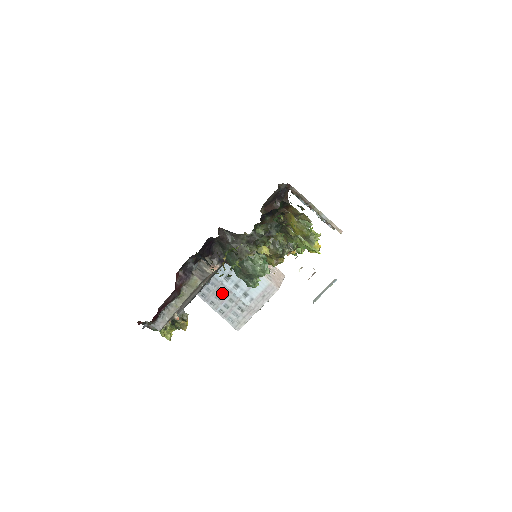
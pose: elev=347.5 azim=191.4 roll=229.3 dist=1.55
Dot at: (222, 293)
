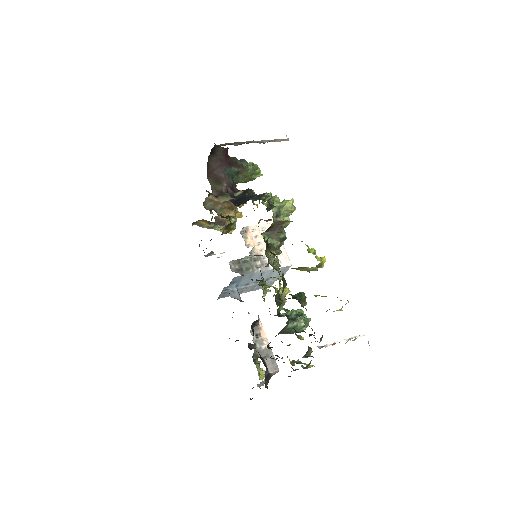
Dot at: occluded
